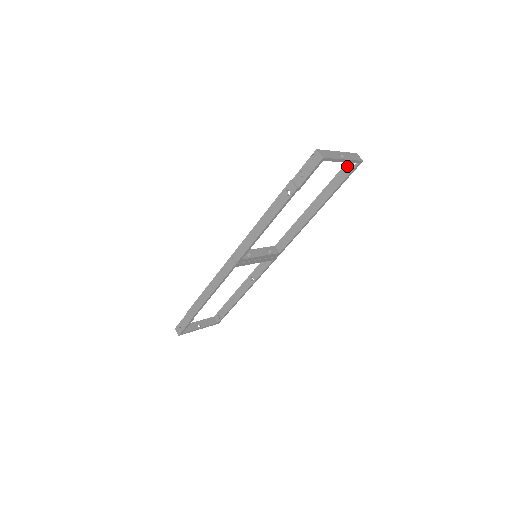
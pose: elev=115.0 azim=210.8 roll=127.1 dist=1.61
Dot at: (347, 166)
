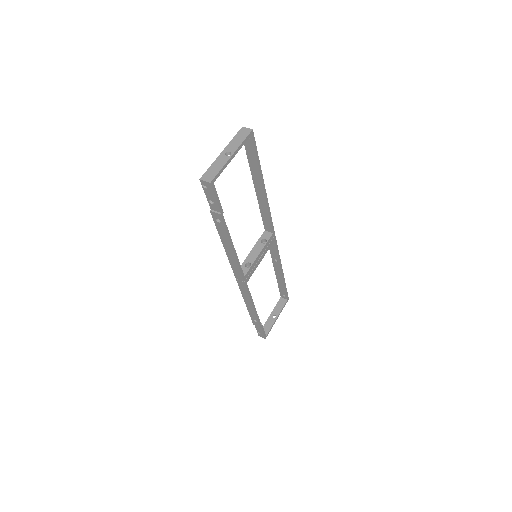
Dot at: (246, 143)
